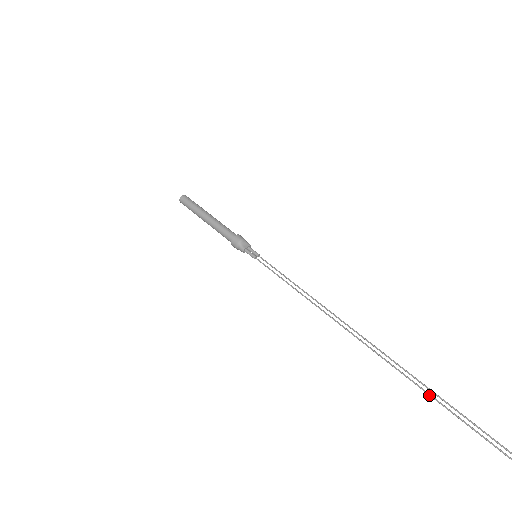
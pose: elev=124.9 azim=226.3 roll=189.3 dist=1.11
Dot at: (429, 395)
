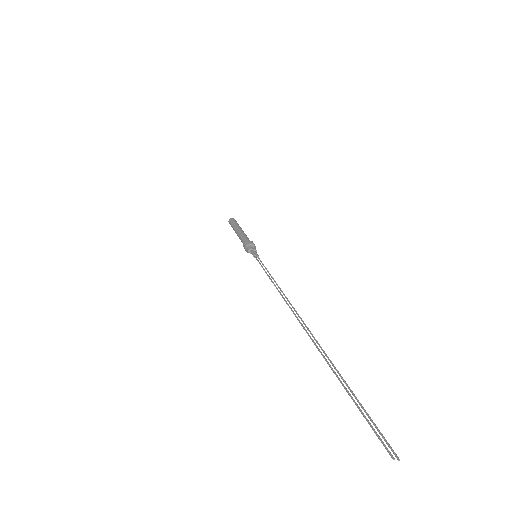
Dot at: (329, 365)
